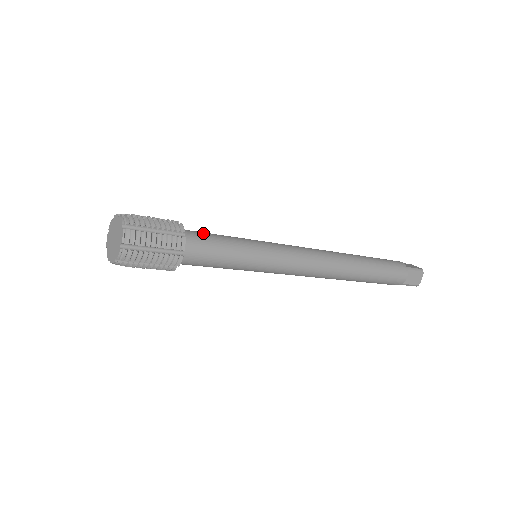
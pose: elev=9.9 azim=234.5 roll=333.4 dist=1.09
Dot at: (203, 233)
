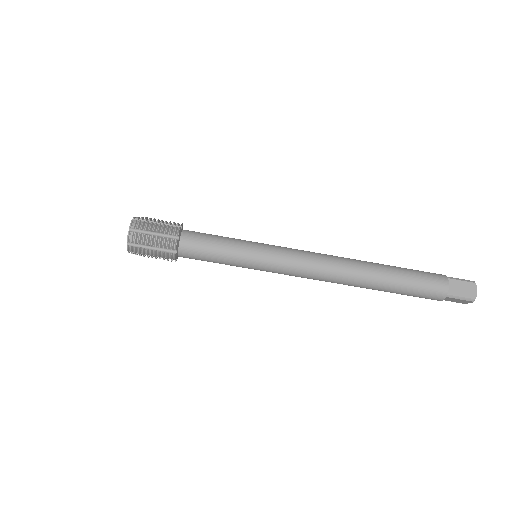
Dot at: (202, 233)
